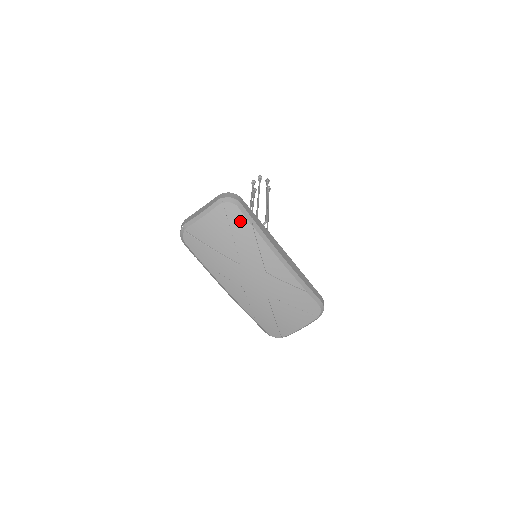
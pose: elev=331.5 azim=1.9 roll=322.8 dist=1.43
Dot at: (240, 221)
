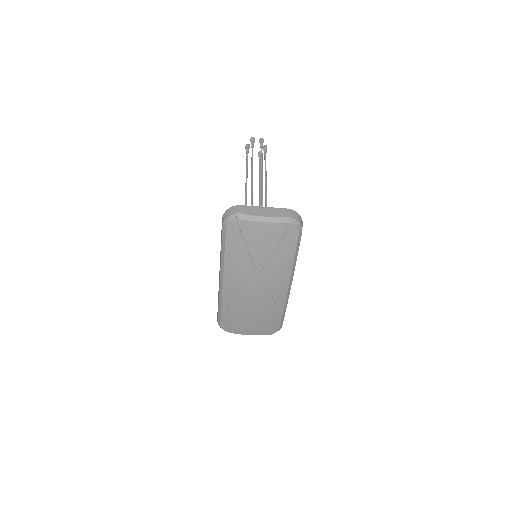
Dot at: (290, 246)
